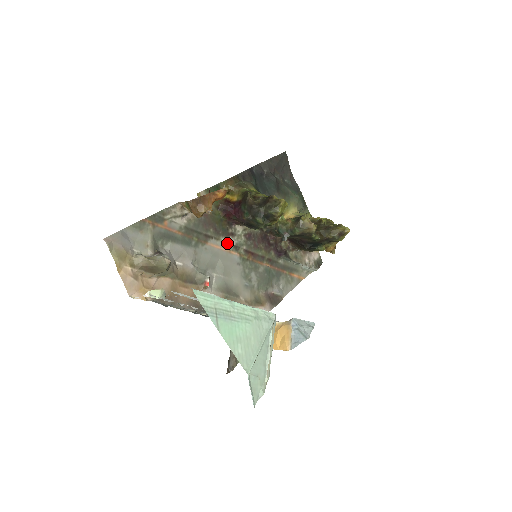
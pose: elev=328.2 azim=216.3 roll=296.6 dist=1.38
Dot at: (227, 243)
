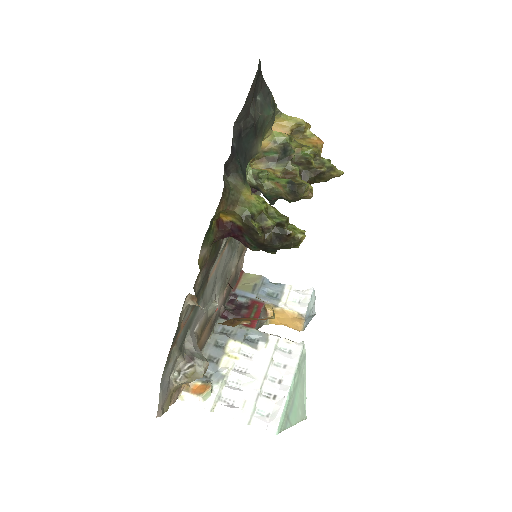
Dot at: (220, 252)
